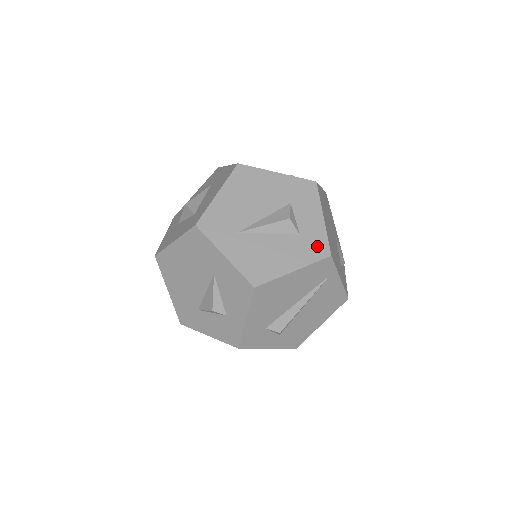
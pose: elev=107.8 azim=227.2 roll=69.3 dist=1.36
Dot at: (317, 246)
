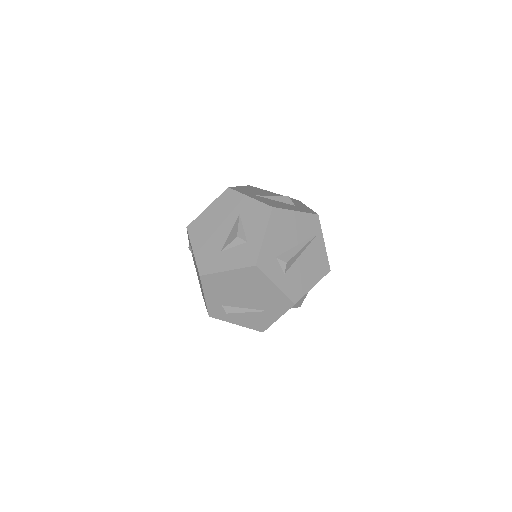
Dot at: (308, 211)
